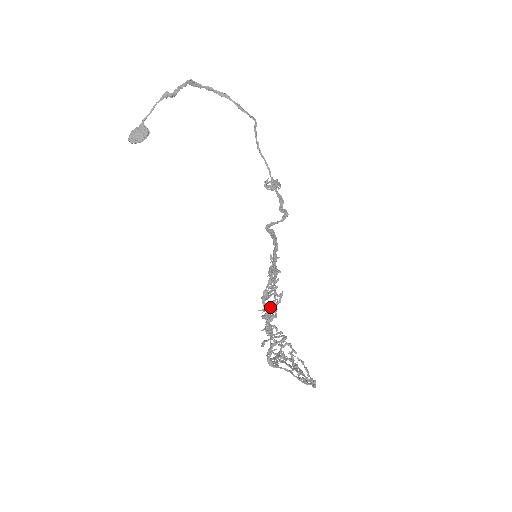
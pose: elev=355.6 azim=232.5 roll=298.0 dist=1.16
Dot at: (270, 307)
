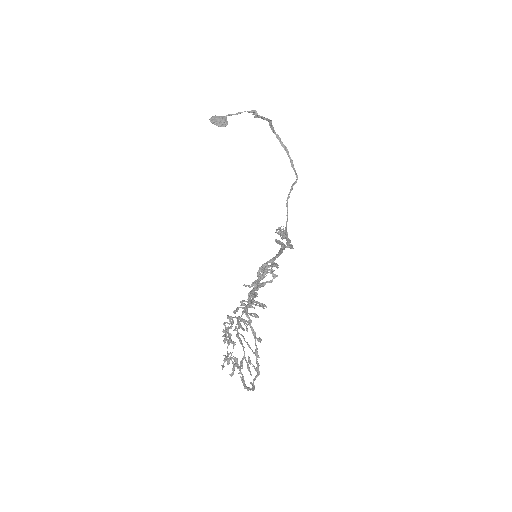
Dot at: occluded
